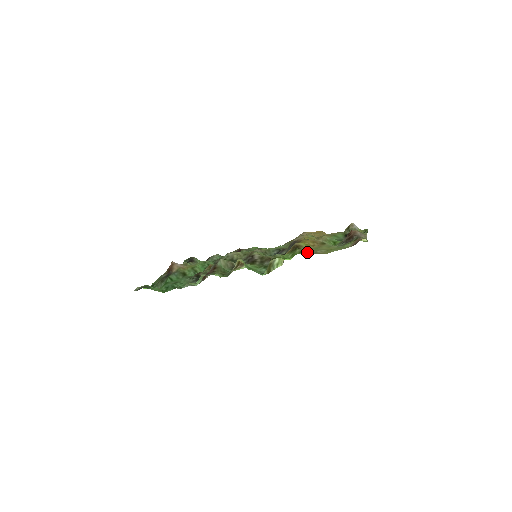
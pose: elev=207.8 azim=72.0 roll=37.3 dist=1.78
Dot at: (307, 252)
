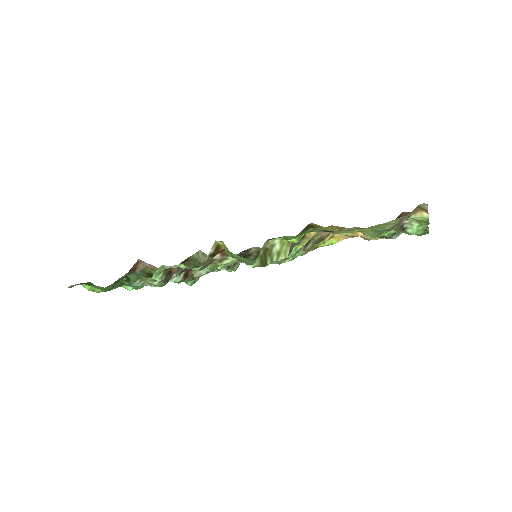
Dot at: occluded
